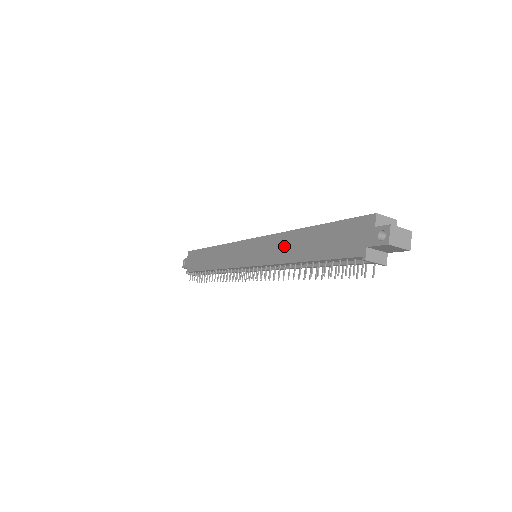
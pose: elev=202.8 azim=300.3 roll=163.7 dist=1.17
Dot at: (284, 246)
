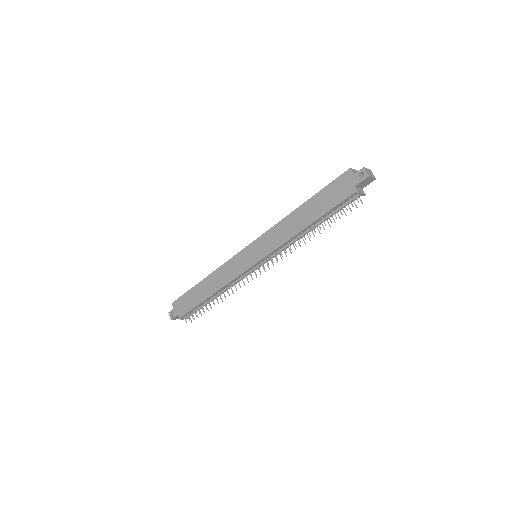
Dot at: (287, 227)
